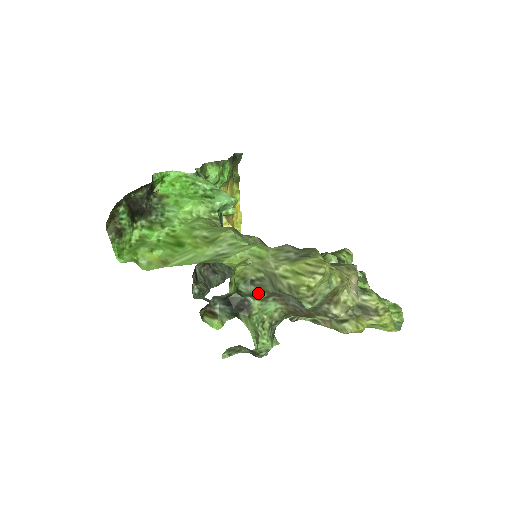
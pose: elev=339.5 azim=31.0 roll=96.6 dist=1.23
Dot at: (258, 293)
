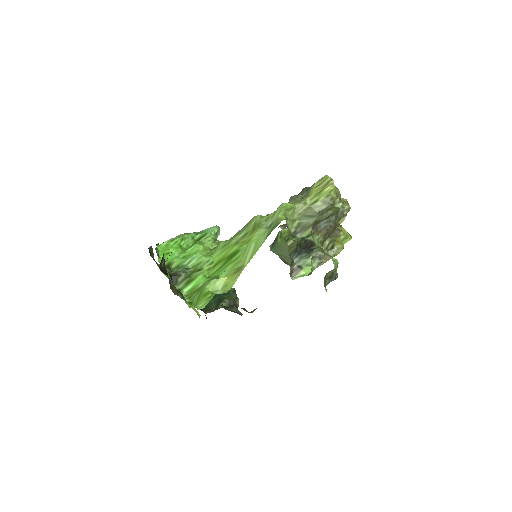
Dot at: (306, 233)
